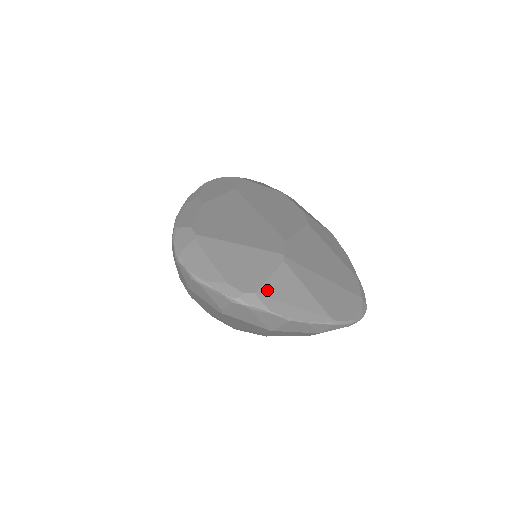
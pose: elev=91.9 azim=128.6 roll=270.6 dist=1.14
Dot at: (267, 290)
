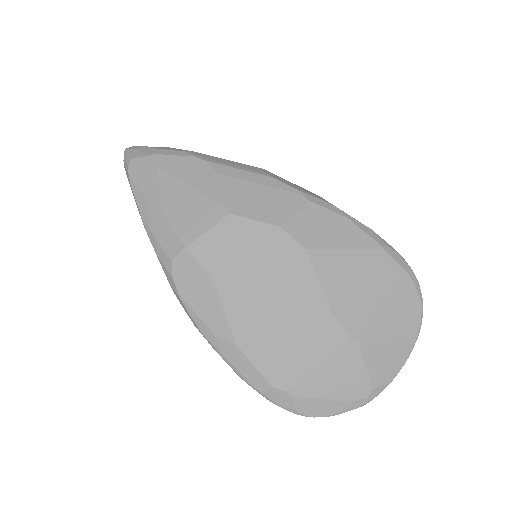
Dot at: (375, 377)
